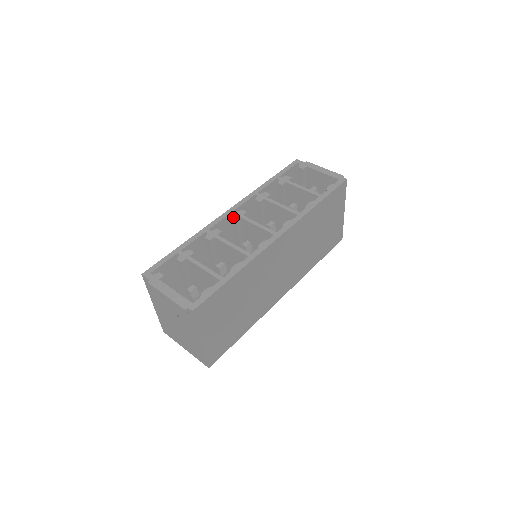
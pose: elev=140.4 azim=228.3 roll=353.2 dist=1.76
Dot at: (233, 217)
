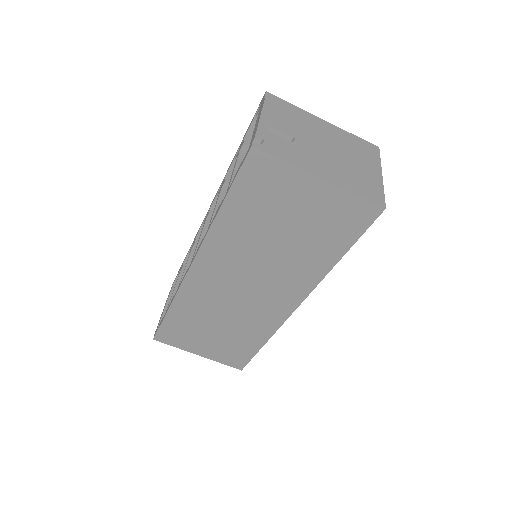
Dot at: occluded
